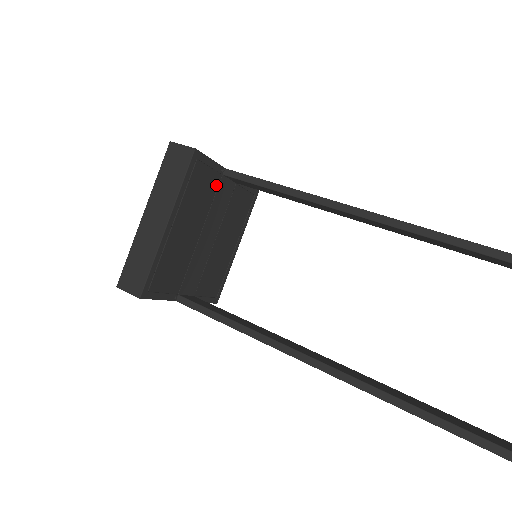
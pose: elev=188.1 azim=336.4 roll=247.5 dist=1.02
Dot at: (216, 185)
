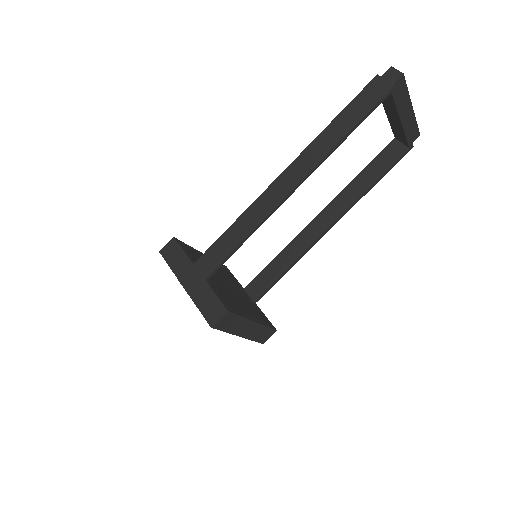
Dot at: (214, 286)
